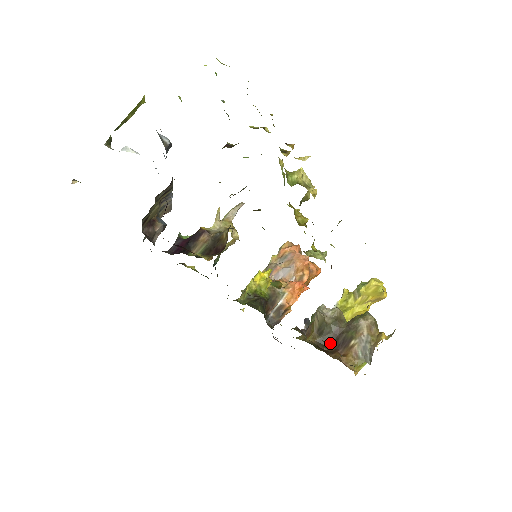
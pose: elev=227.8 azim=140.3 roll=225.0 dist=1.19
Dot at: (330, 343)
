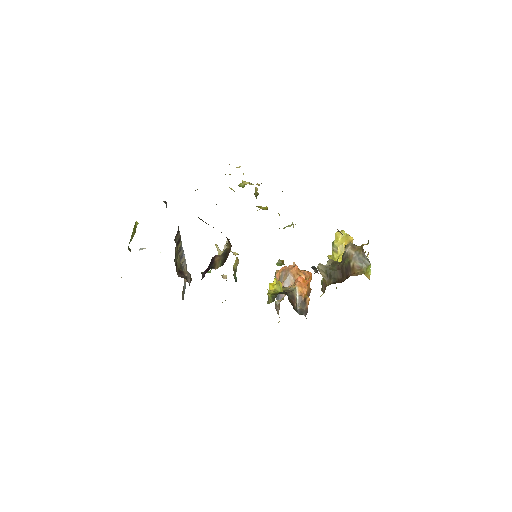
Dot at: (341, 278)
